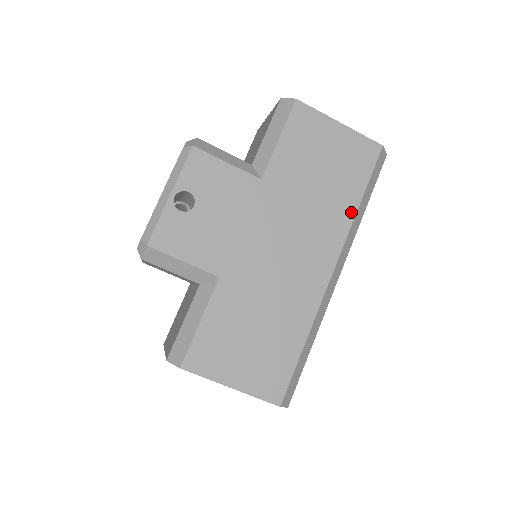
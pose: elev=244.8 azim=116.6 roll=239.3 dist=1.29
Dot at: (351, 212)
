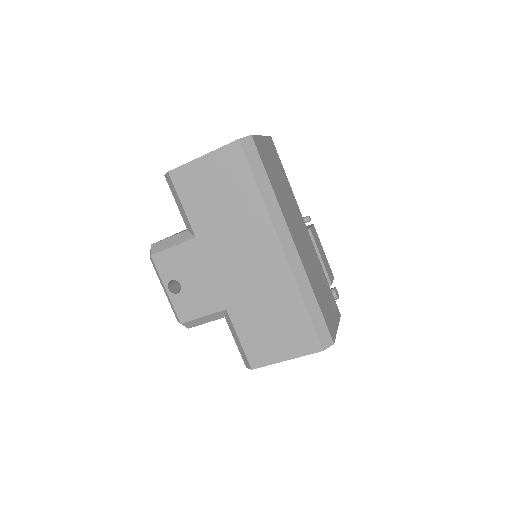
Dot at: (259, 203)
